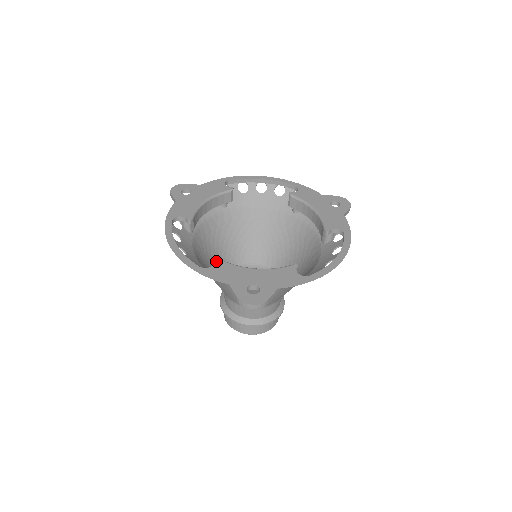
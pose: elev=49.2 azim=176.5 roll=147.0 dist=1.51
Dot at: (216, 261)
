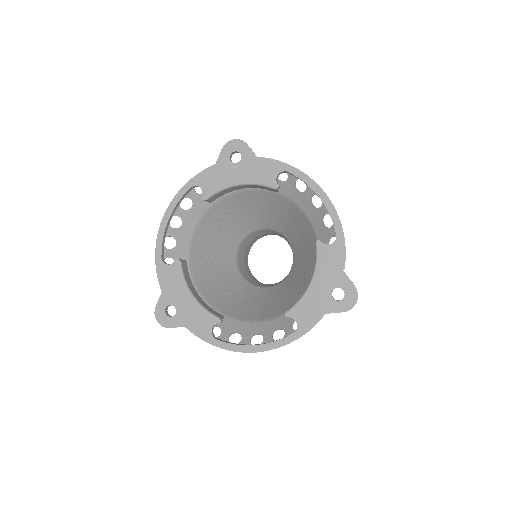
Dot at: (175, 263)
